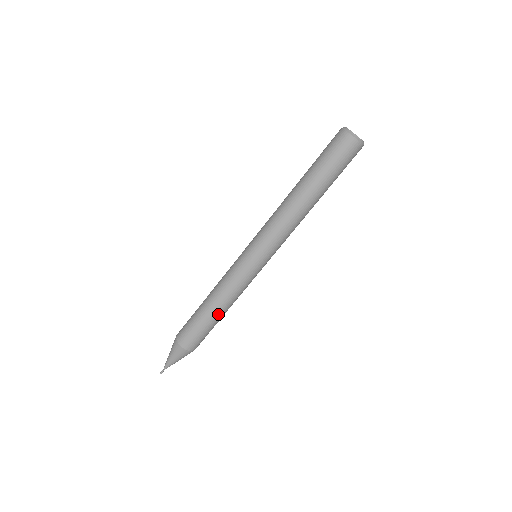
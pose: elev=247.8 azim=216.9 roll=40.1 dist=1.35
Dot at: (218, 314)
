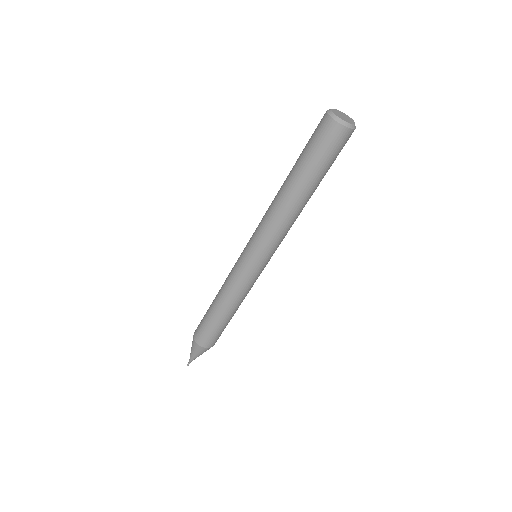
Dot at: (226, 315)
